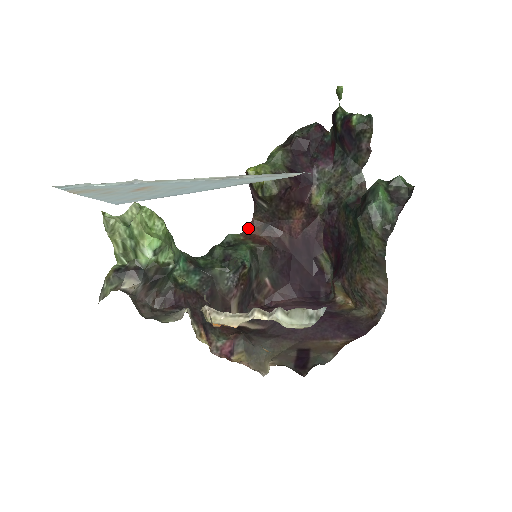
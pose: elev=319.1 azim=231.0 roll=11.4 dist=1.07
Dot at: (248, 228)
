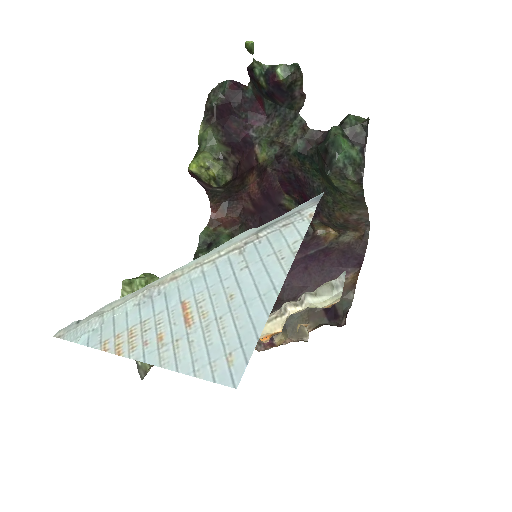
Dot at: (211, 215)
